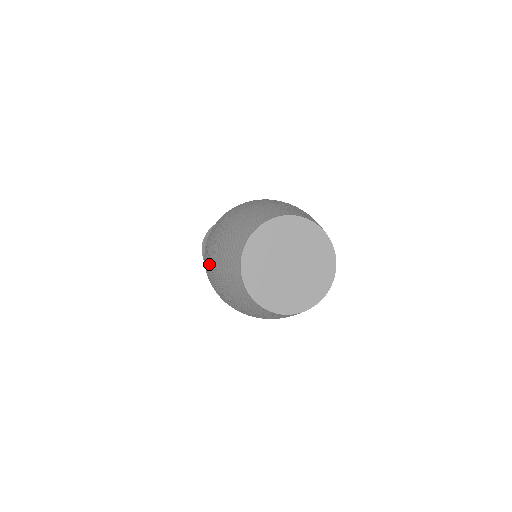
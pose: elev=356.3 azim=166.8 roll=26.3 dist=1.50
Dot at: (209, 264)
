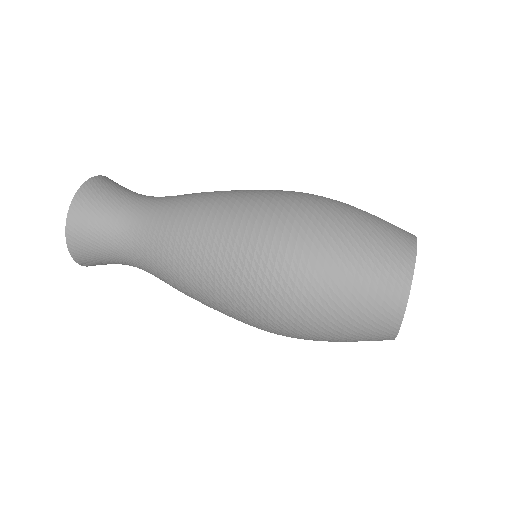
Dot at: (303, 309)
